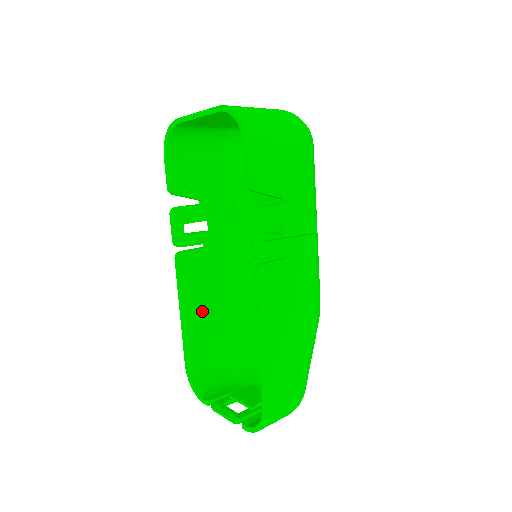
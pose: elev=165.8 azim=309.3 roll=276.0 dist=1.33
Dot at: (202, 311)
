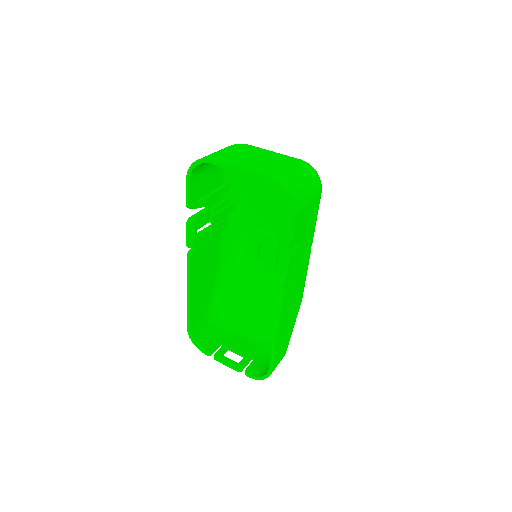
Dot at: (201, 288)
